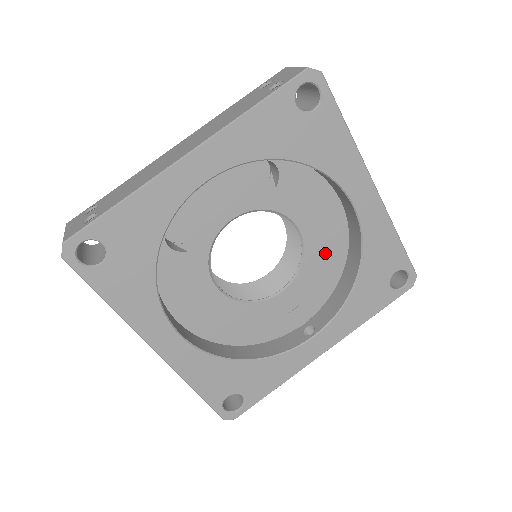
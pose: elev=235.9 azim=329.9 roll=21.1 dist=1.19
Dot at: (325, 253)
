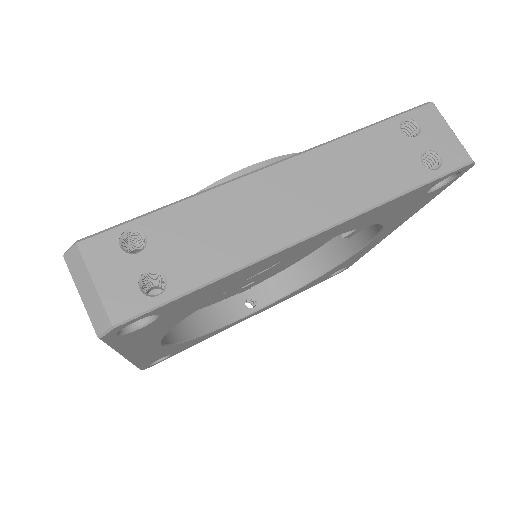
Dot at: (306, 250)
